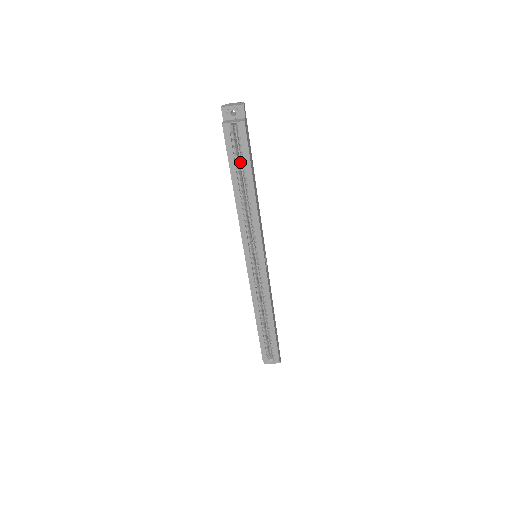
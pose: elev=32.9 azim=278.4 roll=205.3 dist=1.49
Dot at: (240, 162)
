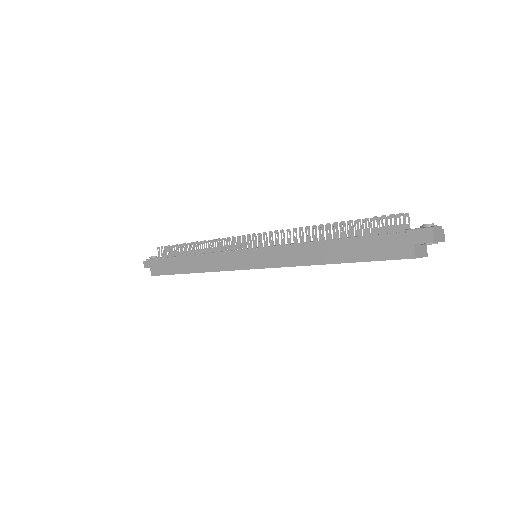
Dot at: occluded
